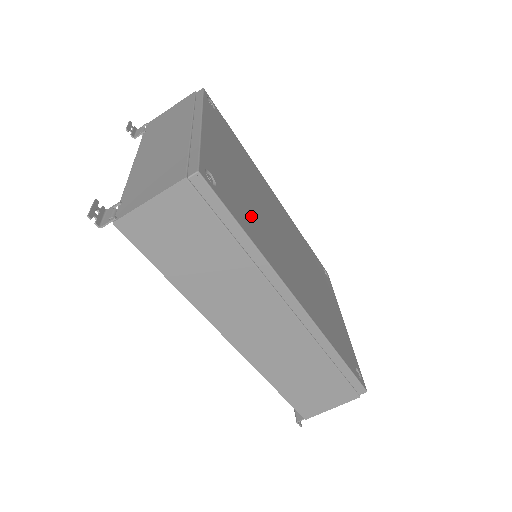
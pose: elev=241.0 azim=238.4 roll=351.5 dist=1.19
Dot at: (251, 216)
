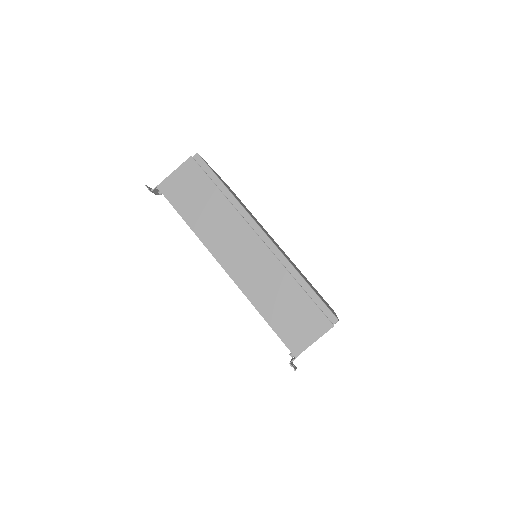
Dot at: occluded
